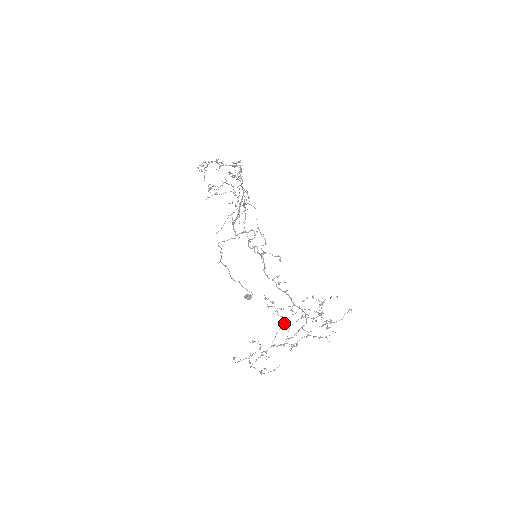
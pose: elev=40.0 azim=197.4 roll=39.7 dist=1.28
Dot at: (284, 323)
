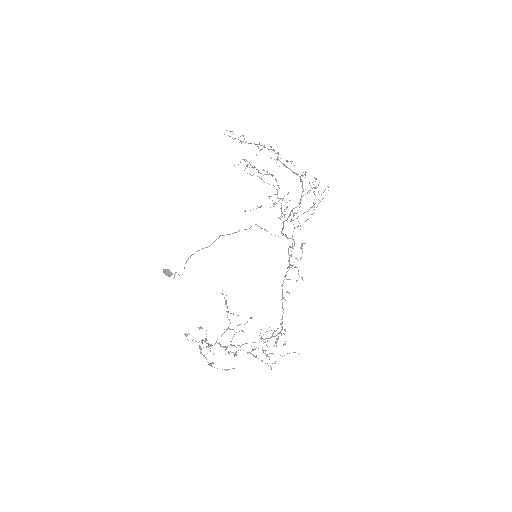
Dot at: occluded
